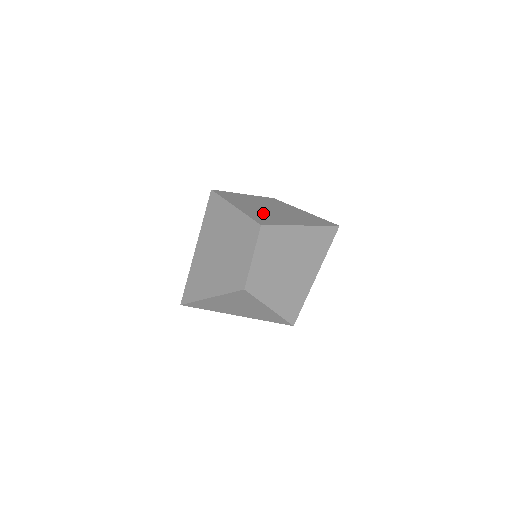
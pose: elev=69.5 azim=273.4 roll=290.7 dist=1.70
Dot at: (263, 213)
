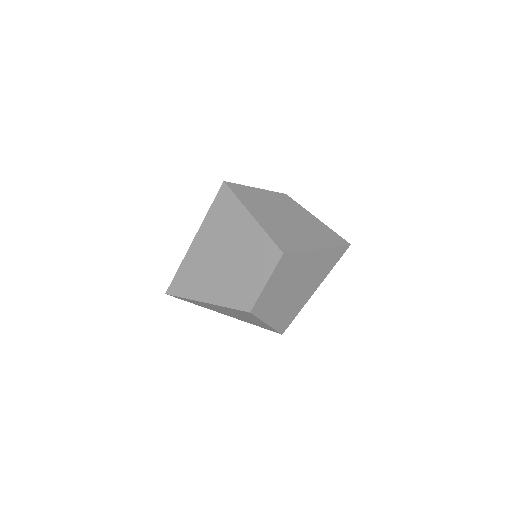
Dot at: (281, 228)
